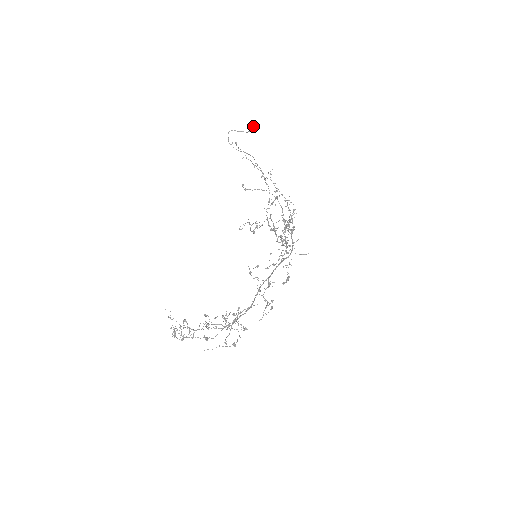
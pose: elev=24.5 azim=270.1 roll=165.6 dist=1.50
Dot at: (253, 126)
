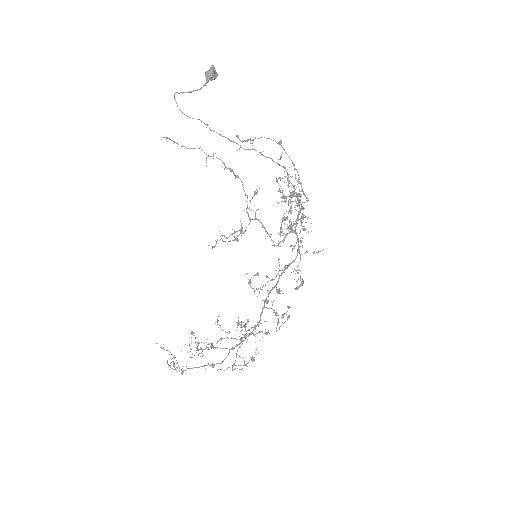
Dot at: (209, 74)
